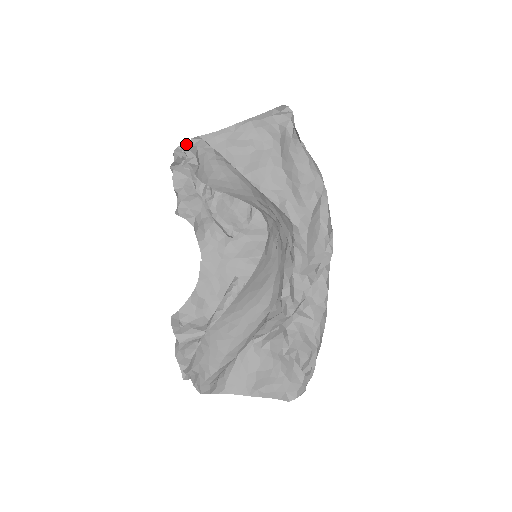
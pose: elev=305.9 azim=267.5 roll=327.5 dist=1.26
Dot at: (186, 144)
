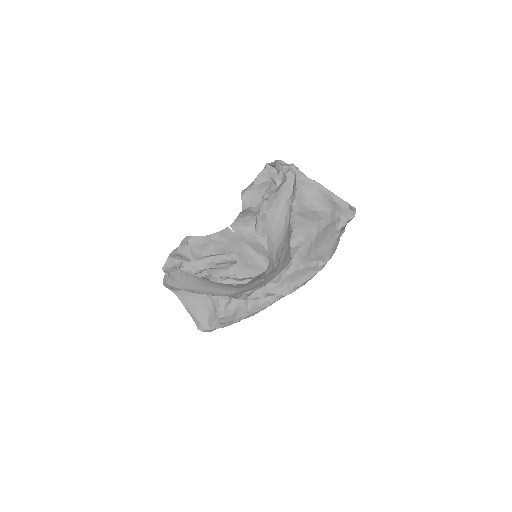
Dot at: (285, 168)
